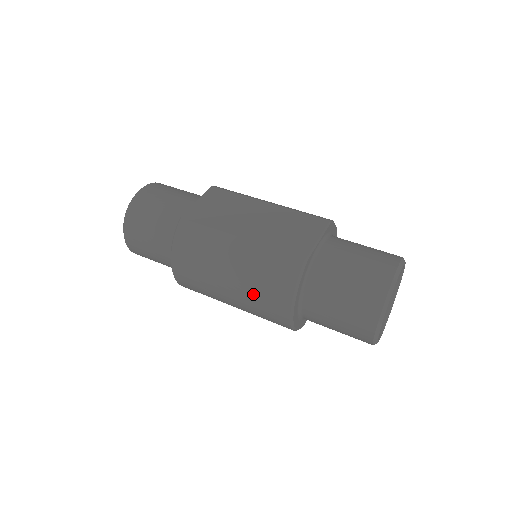
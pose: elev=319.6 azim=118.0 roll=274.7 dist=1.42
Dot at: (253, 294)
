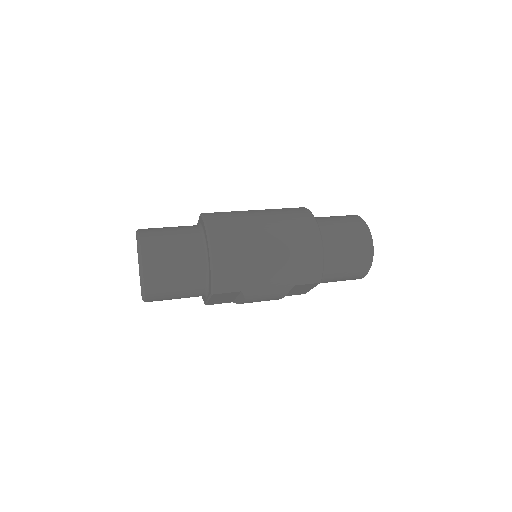
Dot at: (288, 229)
